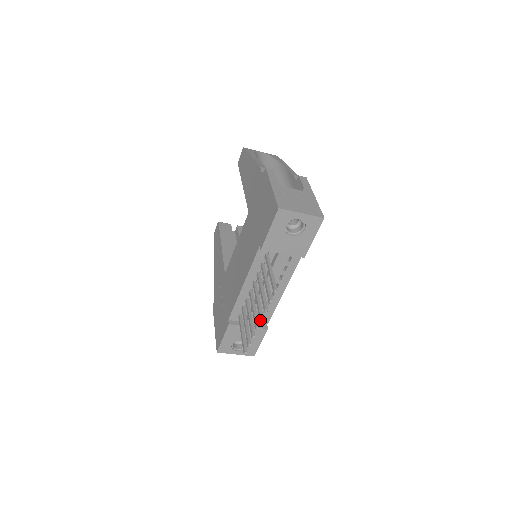
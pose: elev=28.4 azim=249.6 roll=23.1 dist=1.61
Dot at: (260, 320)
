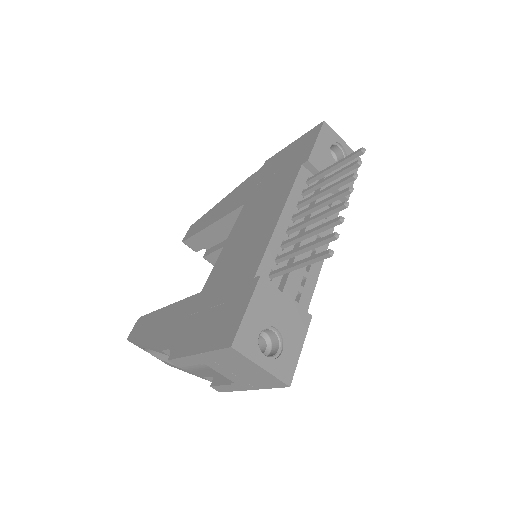
Dot at: (349, 188)
